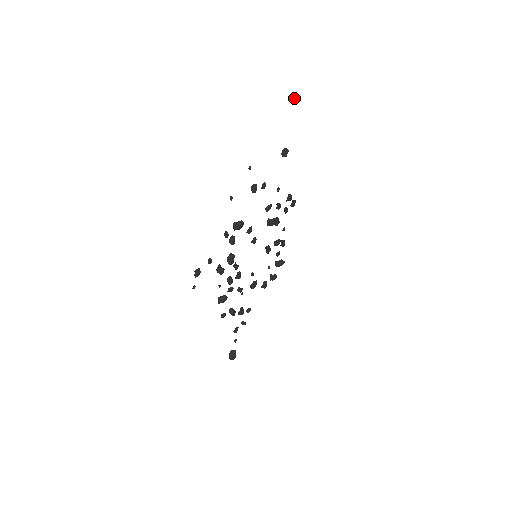
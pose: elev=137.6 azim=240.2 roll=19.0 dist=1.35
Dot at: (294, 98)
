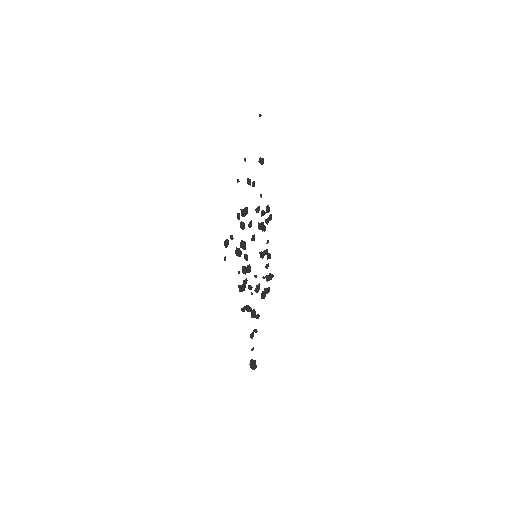
Dot at: (260, 114)
